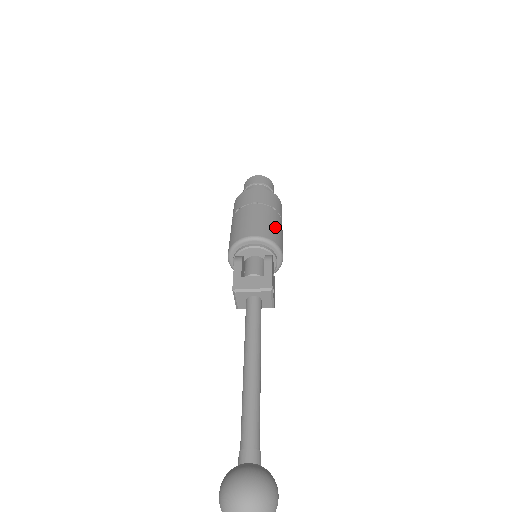
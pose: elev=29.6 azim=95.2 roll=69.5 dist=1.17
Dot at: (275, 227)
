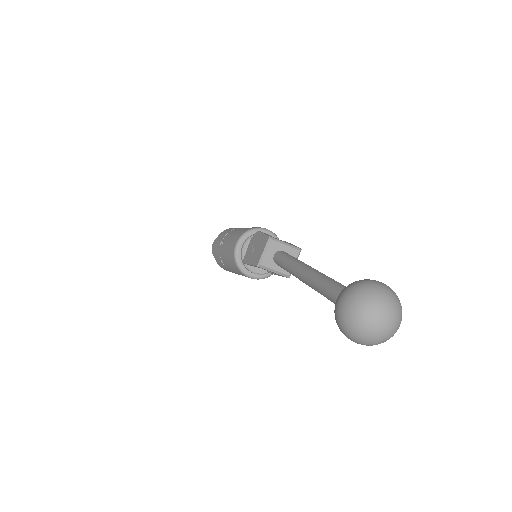
Dot at: occluded
